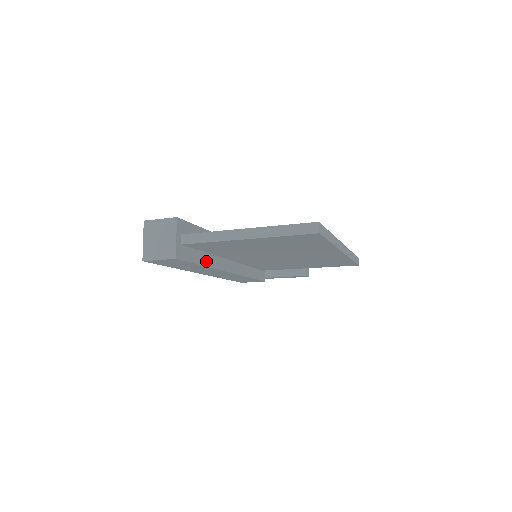
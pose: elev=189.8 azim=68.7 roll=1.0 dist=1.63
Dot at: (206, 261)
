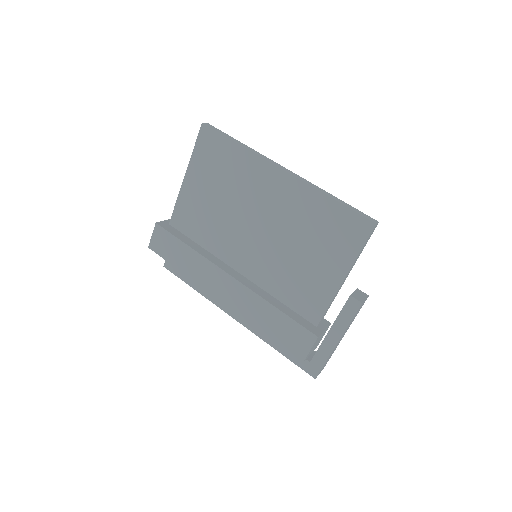
Dot at: (195, 248)
